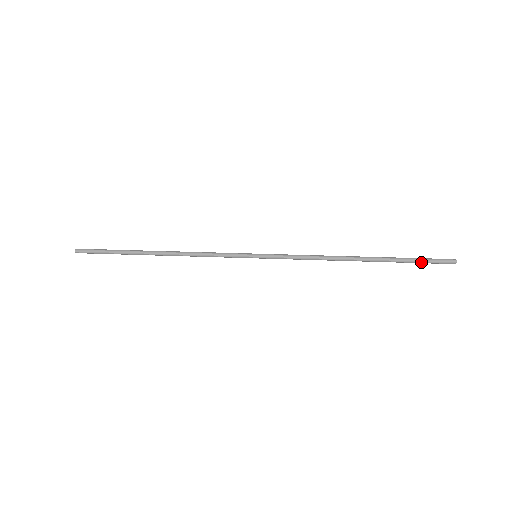
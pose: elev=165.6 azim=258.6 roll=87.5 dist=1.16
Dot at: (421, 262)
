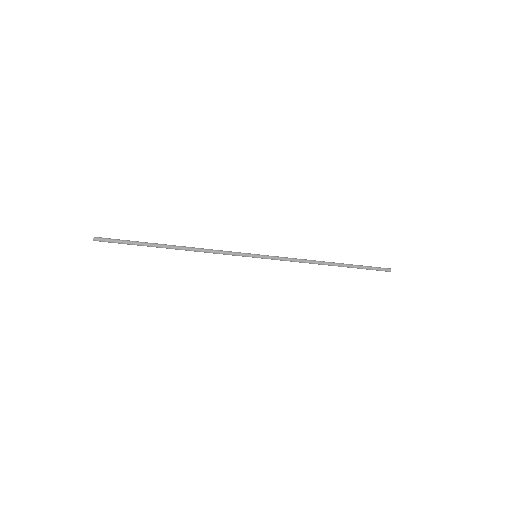
Dot at: (370, 268)
